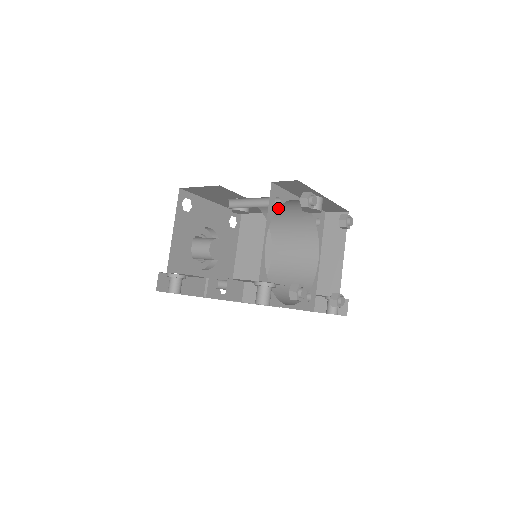
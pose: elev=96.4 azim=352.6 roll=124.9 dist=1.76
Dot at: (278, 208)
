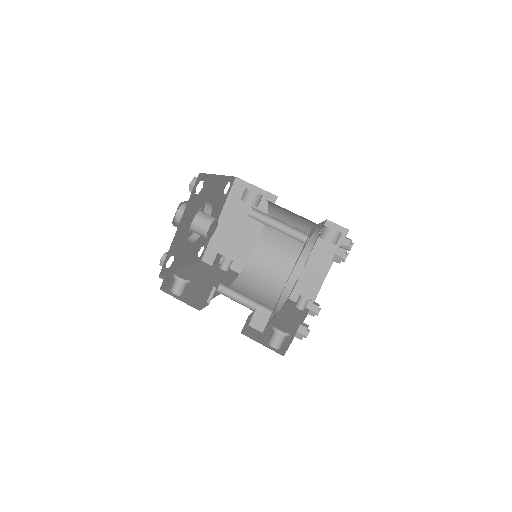
Dot at: (289, 211)
